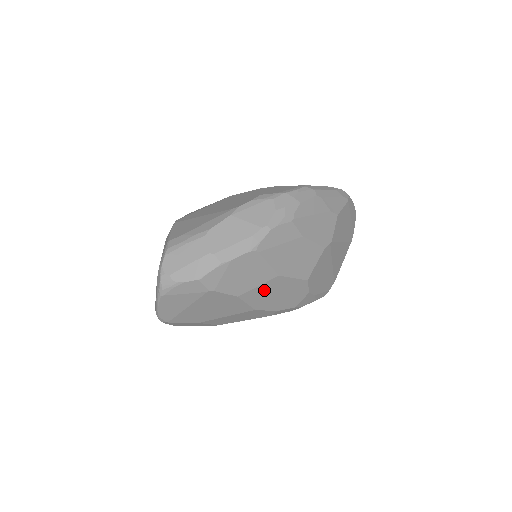
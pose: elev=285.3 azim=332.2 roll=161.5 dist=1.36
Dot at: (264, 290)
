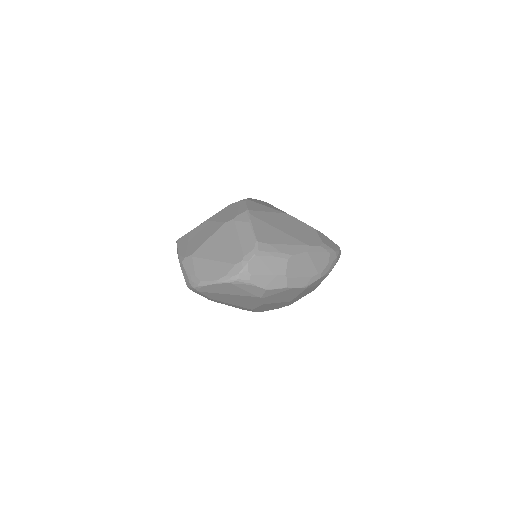
Dot at: (274, 304)
